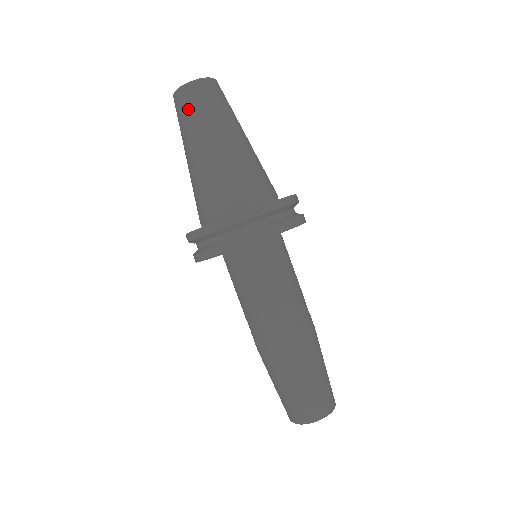
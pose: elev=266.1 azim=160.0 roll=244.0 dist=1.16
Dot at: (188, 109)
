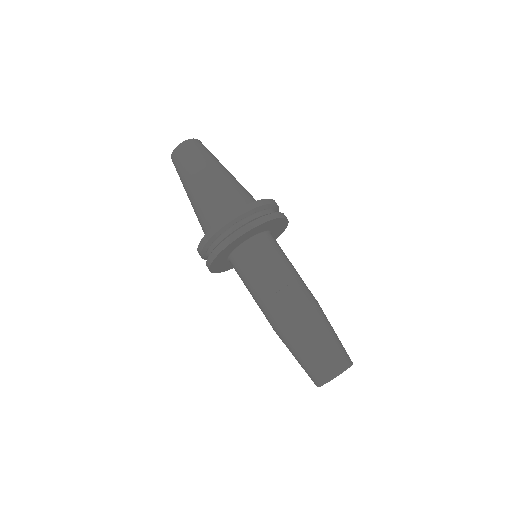
Dot at: (177, 171)
